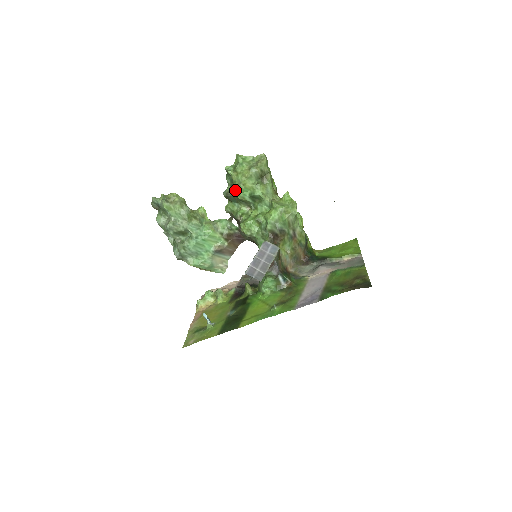
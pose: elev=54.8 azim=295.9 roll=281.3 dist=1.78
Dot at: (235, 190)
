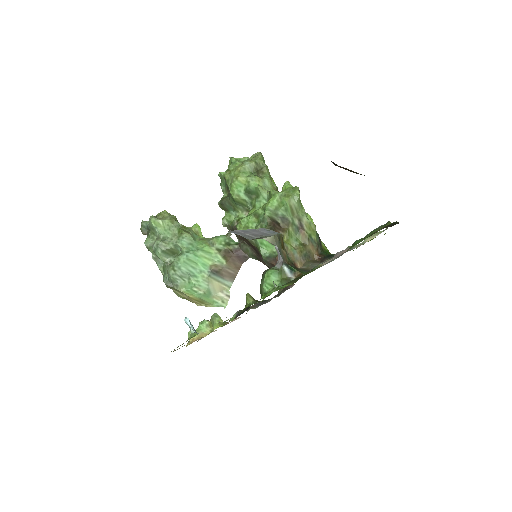
Dot at: occluded
